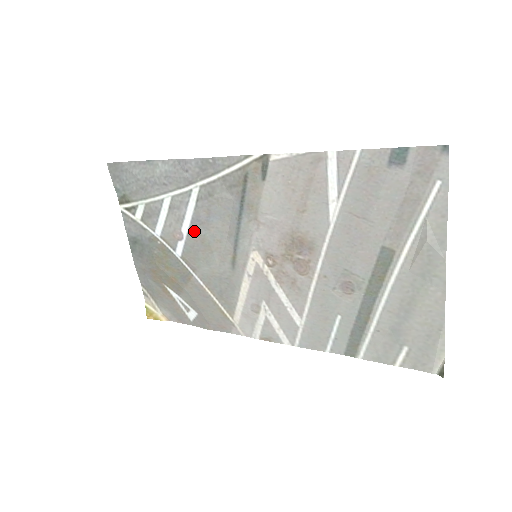
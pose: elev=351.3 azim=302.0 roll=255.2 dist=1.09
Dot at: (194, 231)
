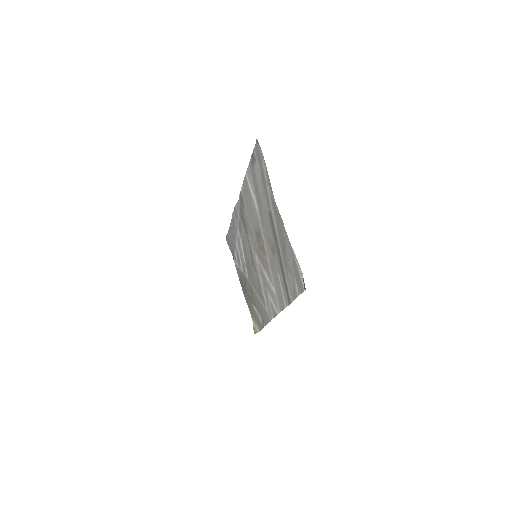
Dot at: (245, 257)
